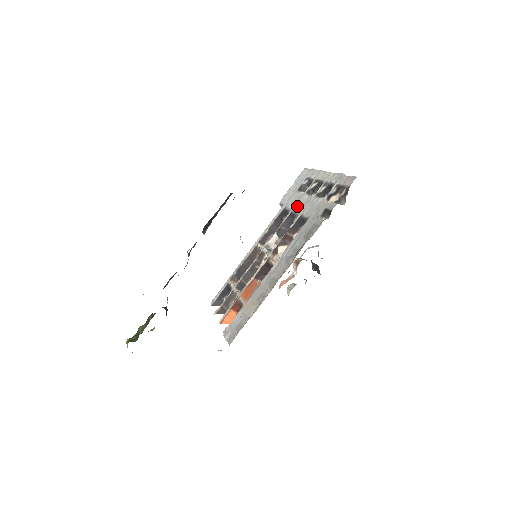
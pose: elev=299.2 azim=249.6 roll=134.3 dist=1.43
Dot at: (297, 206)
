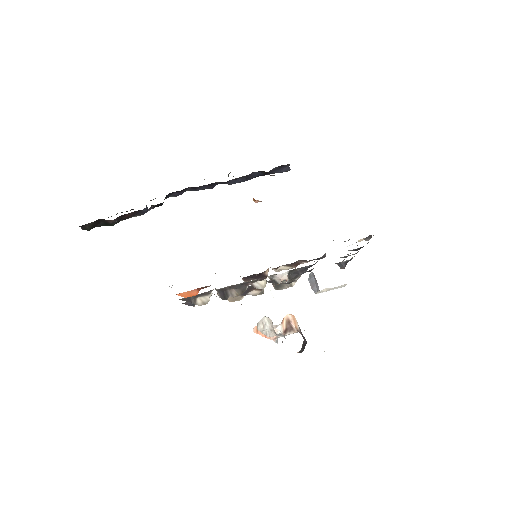
Dot at: occluded
